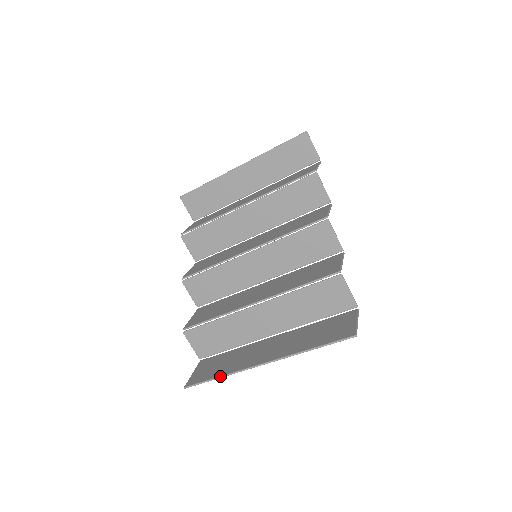
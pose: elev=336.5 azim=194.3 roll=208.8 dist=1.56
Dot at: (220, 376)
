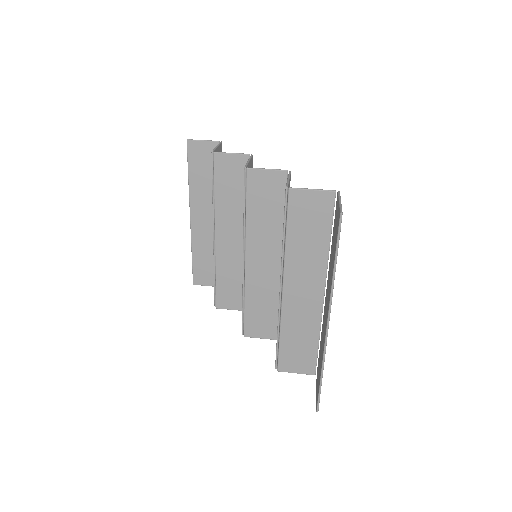
Dot at: (320, 372)
